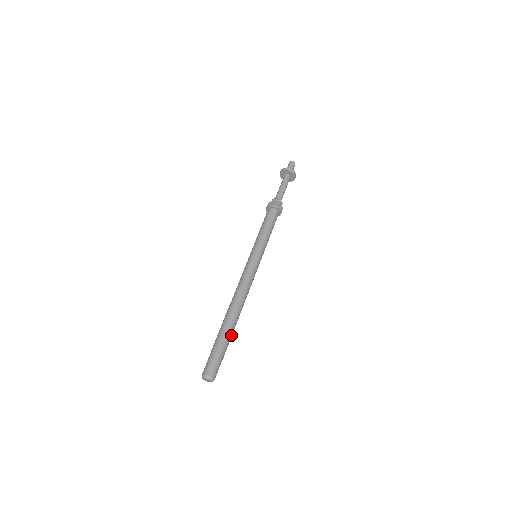
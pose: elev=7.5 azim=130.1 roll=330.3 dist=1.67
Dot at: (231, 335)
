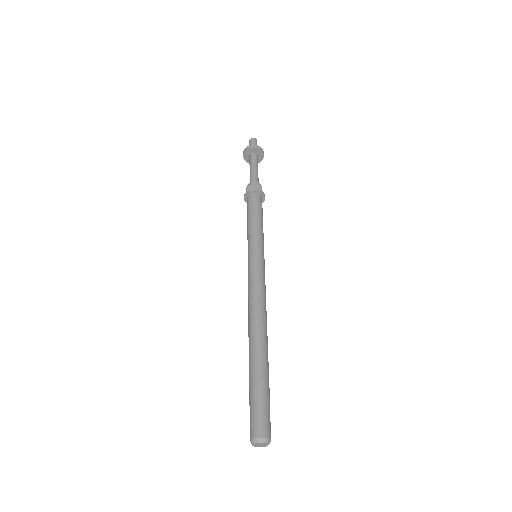
Dot at: (268, 370)
